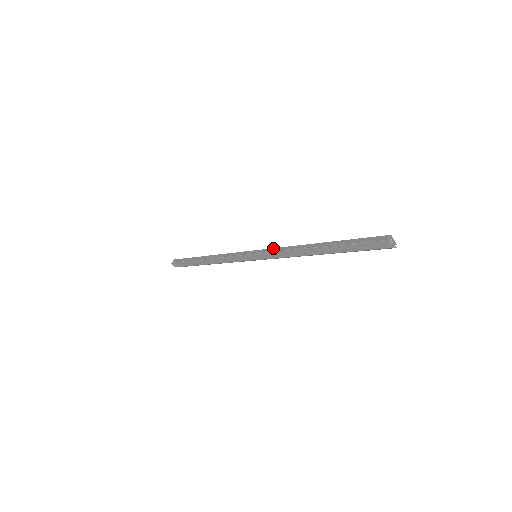
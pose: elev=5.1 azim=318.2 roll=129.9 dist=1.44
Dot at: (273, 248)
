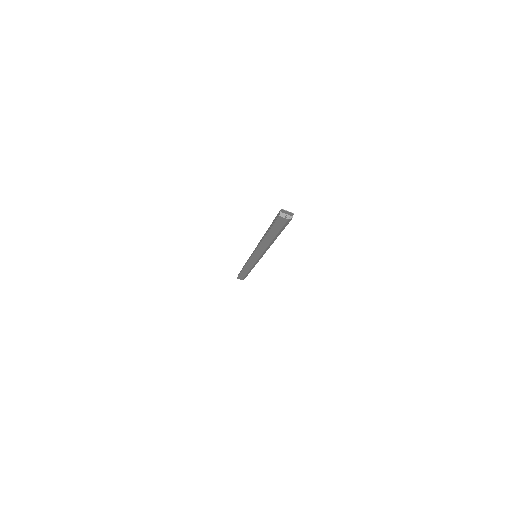
Dot at: occluded
